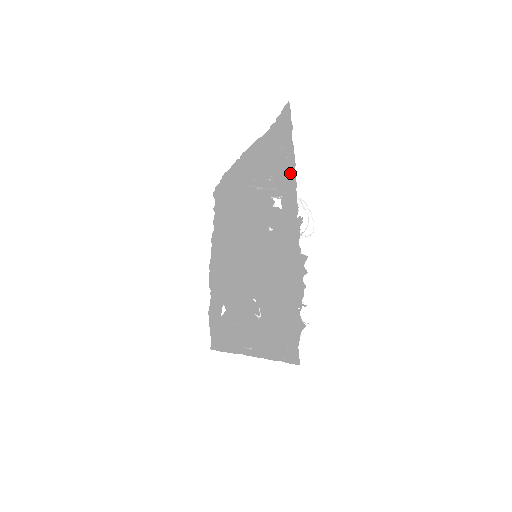
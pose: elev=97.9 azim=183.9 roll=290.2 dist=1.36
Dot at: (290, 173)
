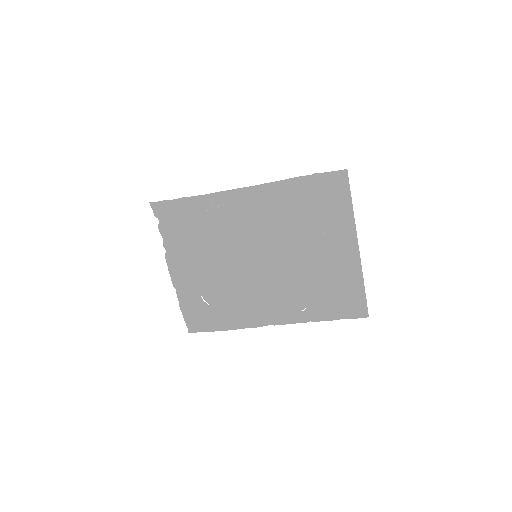
Dot at: (343, 213)
